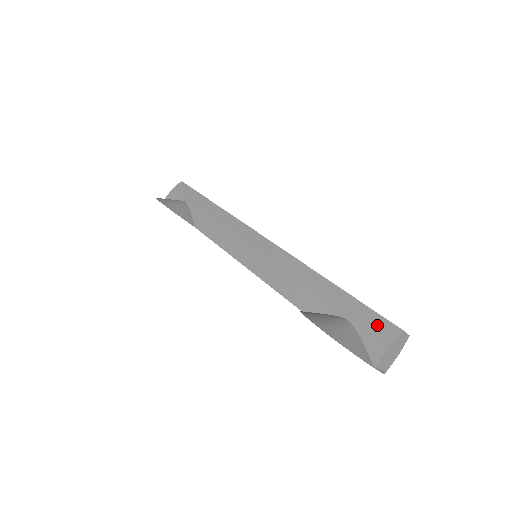
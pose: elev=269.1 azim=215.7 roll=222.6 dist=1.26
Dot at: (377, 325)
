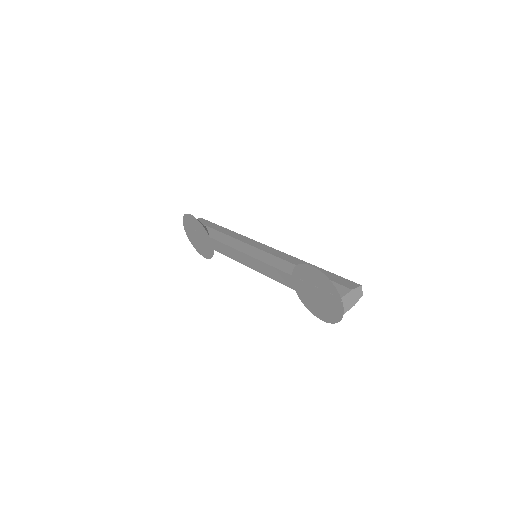
Dot at: (344, 282)
